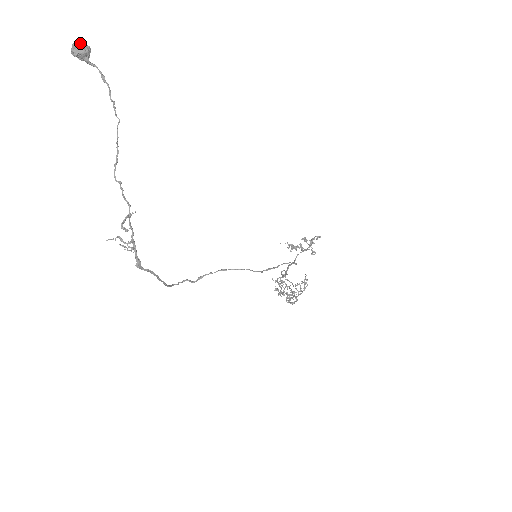
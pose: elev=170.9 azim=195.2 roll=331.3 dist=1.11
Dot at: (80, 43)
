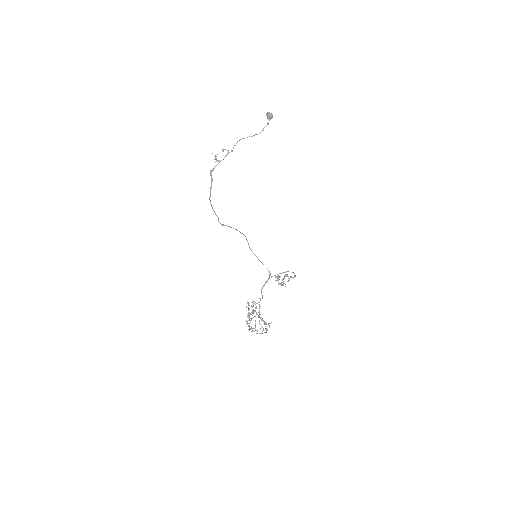
Dot at: occluded
